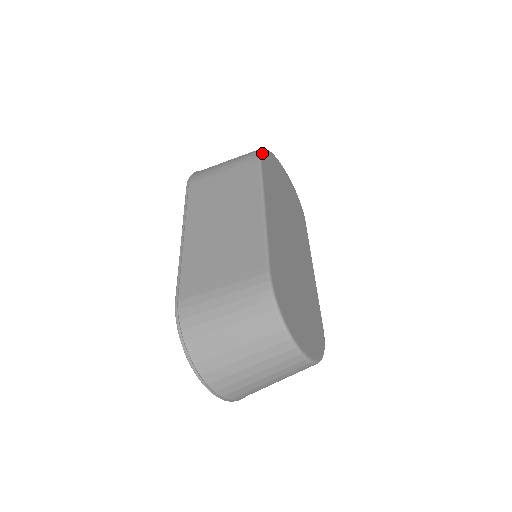
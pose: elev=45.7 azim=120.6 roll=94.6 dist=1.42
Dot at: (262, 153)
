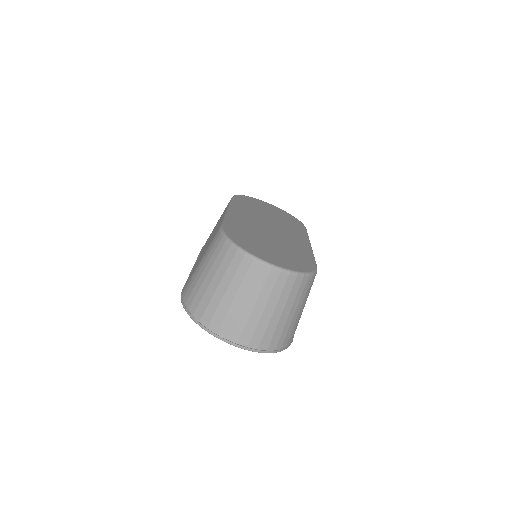
Dot at: (237, 195)
